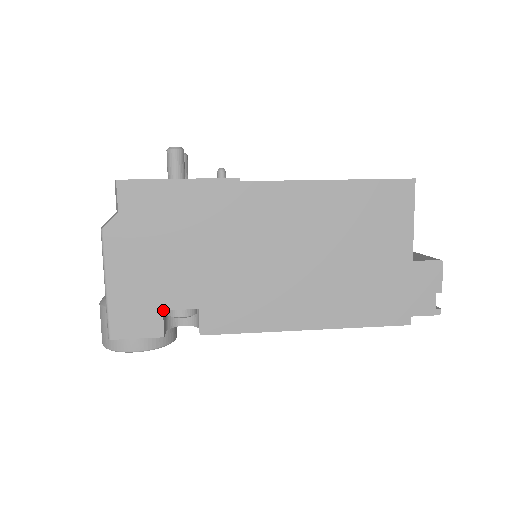
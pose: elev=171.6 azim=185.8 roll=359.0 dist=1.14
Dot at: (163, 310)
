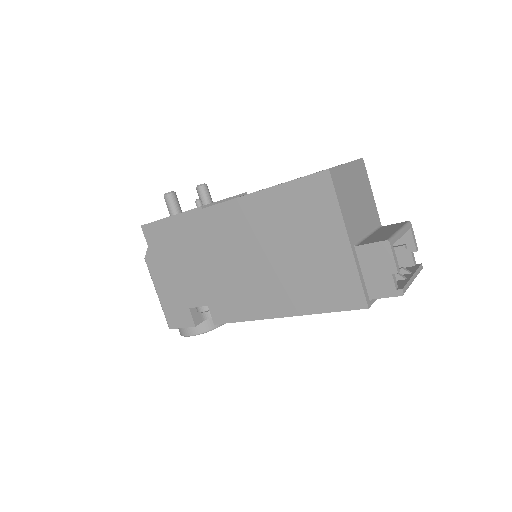
Dot at: (191, 308)
